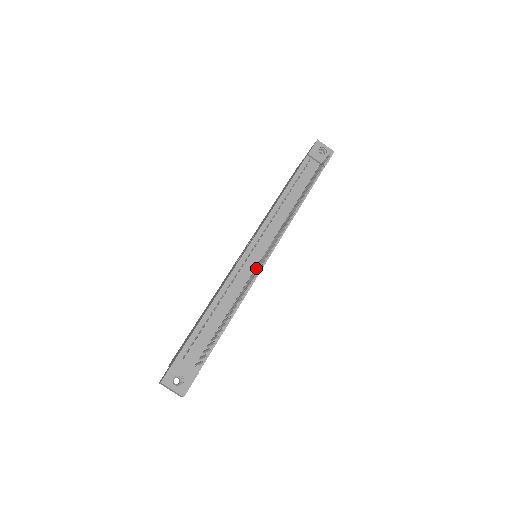
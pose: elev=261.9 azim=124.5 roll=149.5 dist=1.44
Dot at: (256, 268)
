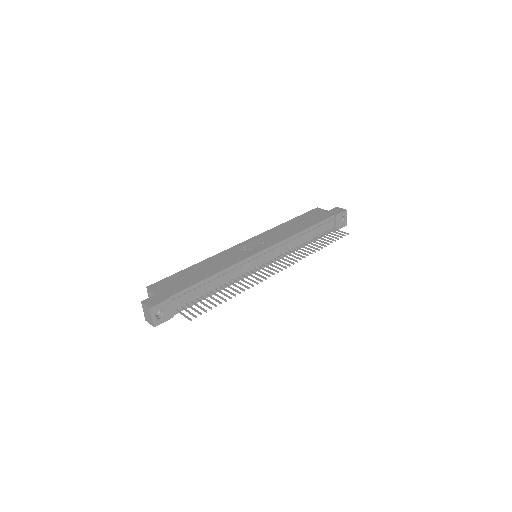
Dot at: (254, 269)
